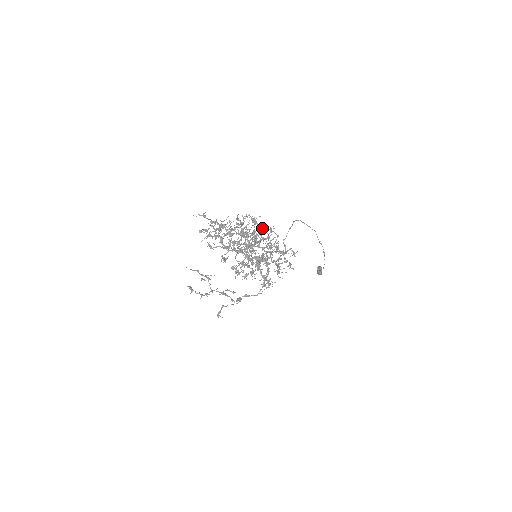
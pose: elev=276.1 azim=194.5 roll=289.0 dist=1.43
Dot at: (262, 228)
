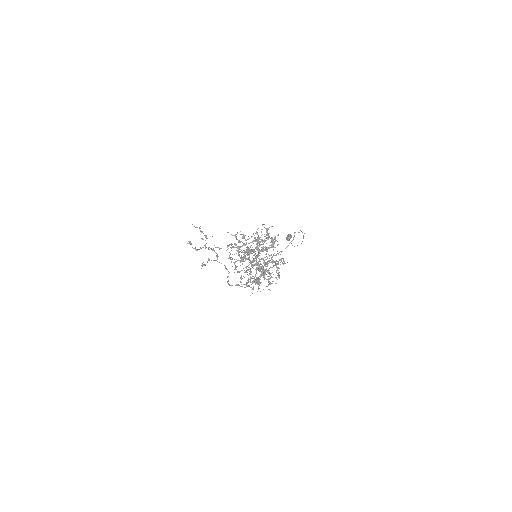
Dot at: (271, 242)
